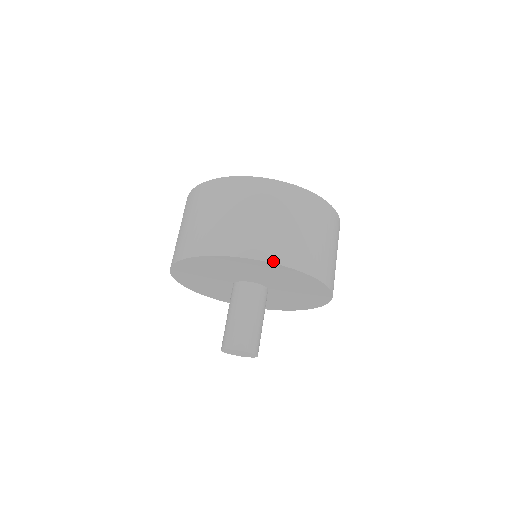
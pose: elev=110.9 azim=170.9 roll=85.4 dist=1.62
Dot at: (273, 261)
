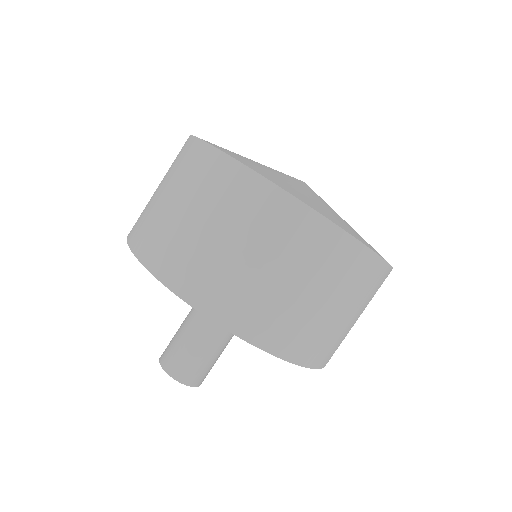
Dot at: (189, 300)
